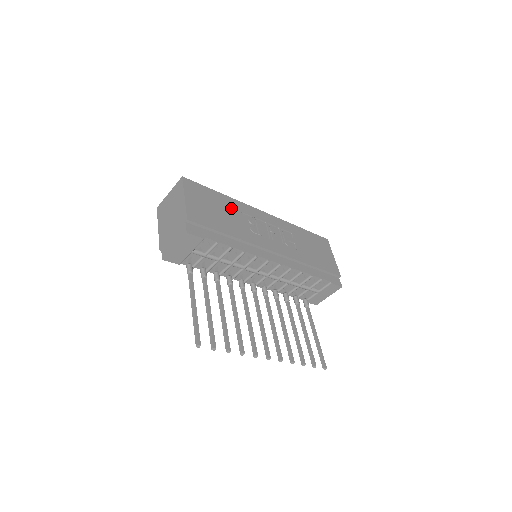
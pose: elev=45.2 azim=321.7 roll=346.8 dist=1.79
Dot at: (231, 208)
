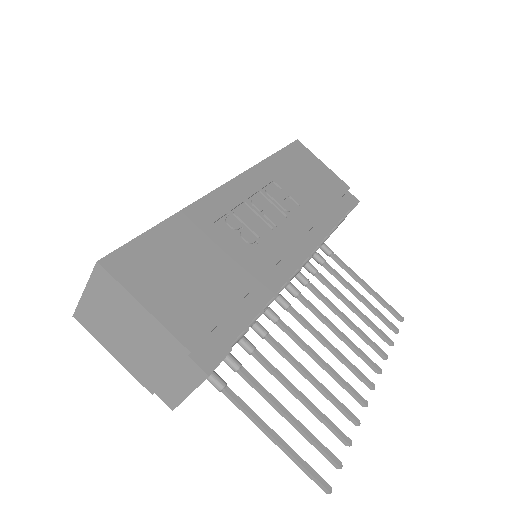
Dot at: (199, 234)
